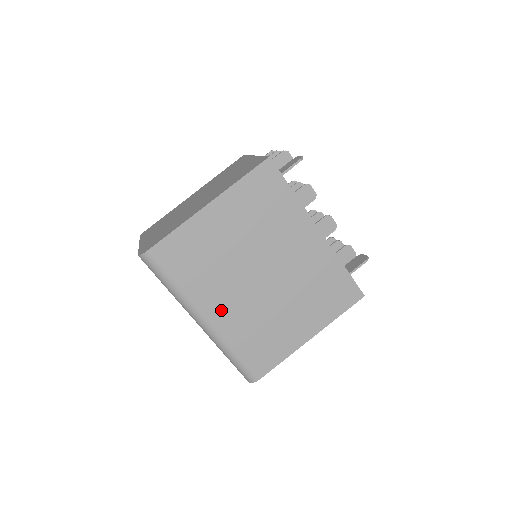
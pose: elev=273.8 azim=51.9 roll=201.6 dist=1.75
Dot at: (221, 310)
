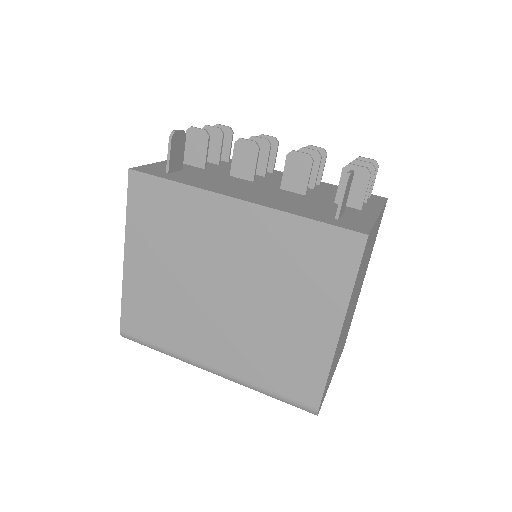
Dot at: (216, 352)
